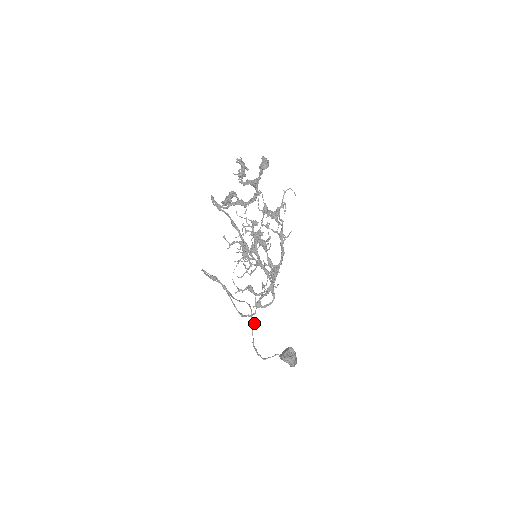
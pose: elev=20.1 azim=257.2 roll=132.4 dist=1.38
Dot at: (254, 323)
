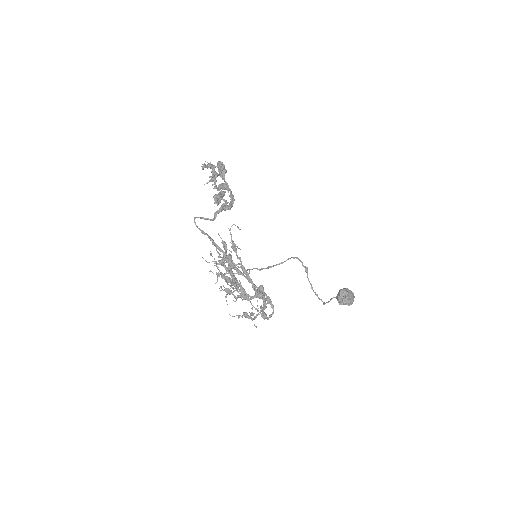
Dot at: (307, 270)
